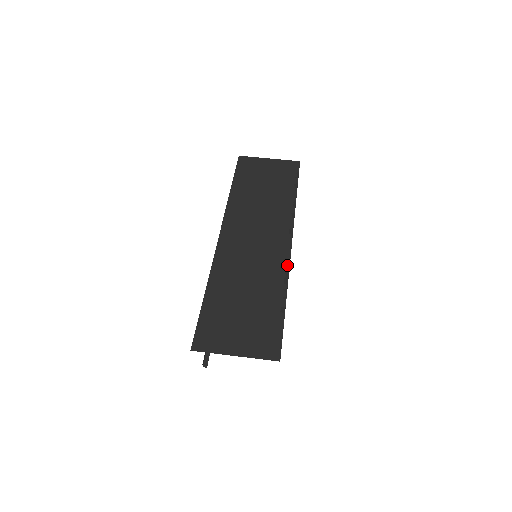
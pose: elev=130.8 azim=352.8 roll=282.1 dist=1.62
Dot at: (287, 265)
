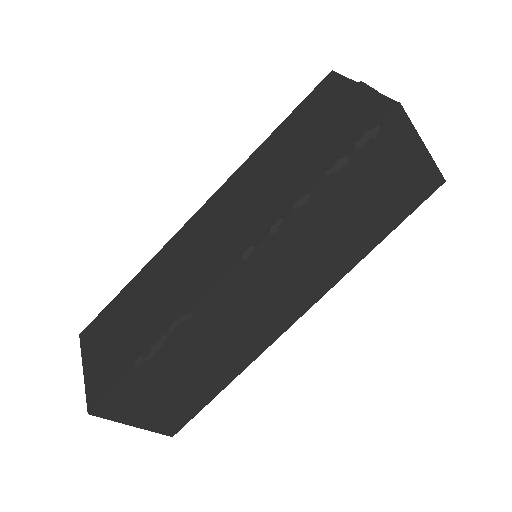
Dot at: (194, 304)
